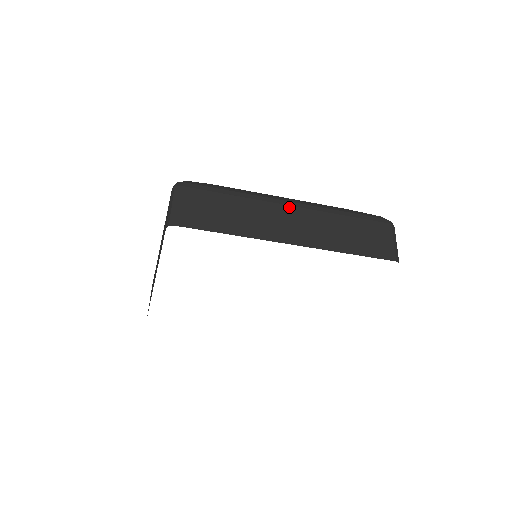
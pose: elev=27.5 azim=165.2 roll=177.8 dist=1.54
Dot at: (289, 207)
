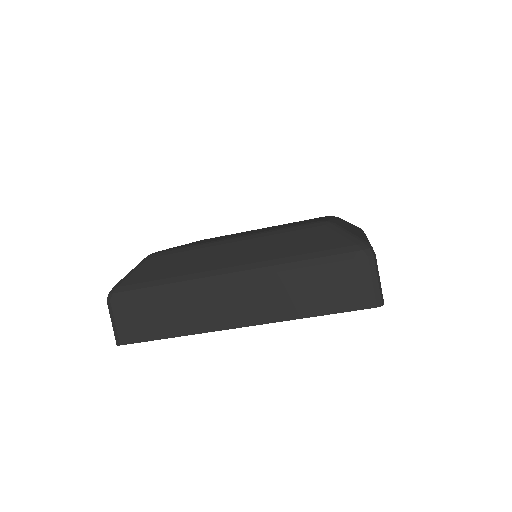
Dot at: occluded
